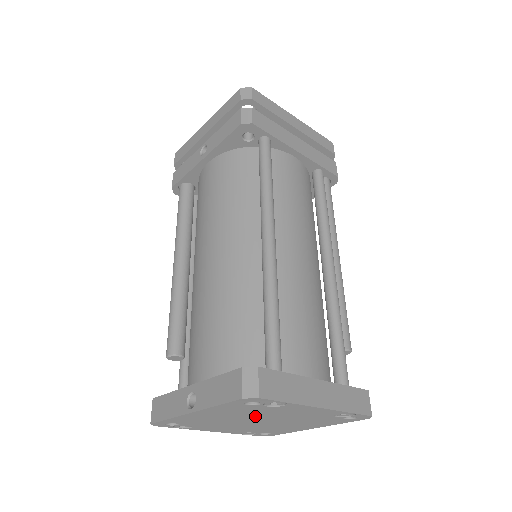
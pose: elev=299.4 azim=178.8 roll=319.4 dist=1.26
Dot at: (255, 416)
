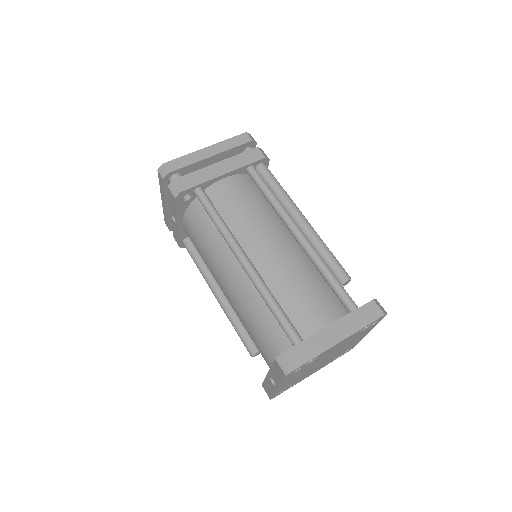
Dot at: (316, 363)
